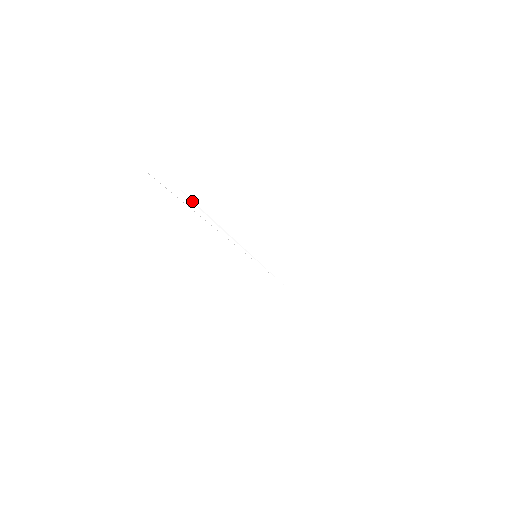
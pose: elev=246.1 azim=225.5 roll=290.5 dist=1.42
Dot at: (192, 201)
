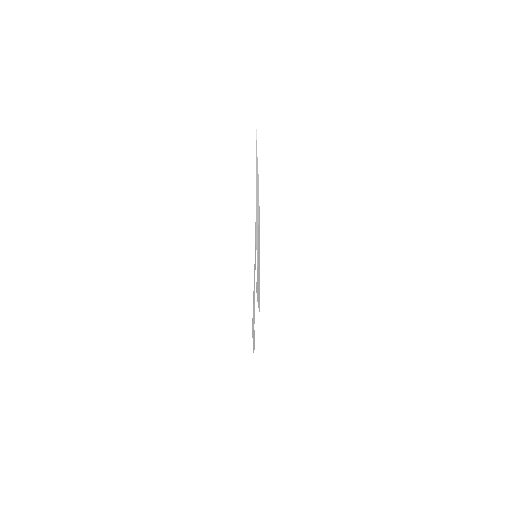
Dot at: occluded
